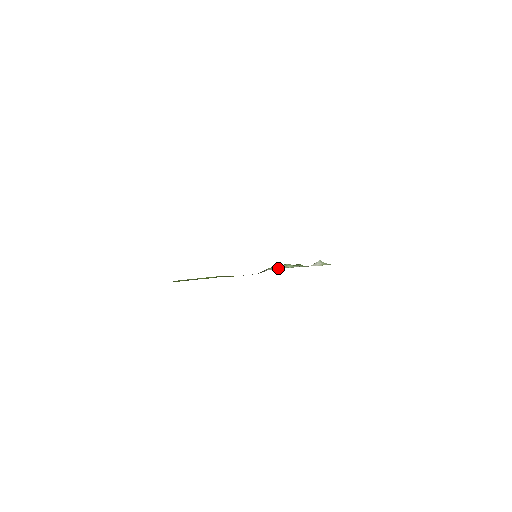
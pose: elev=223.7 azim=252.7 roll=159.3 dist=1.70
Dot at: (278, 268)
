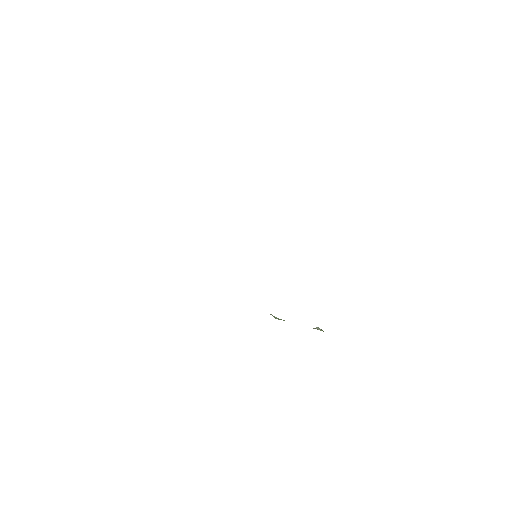
Dot at: occluded
